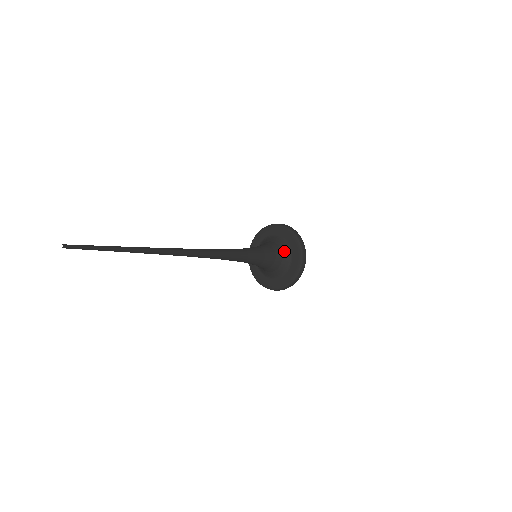
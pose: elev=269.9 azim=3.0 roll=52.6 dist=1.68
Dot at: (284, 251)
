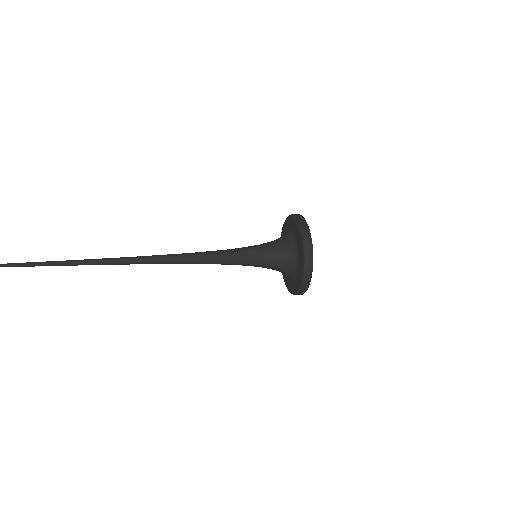
Dot at: (289, 244)
